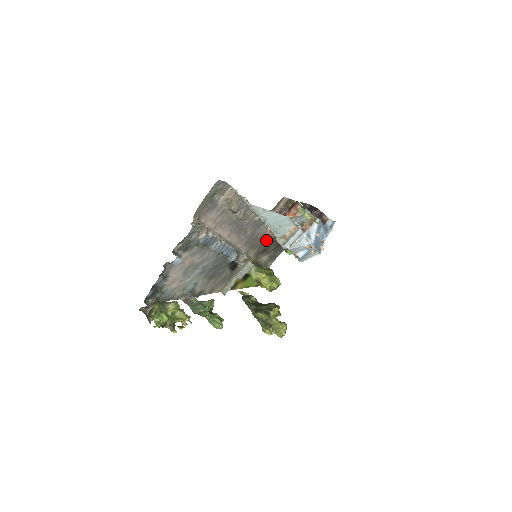
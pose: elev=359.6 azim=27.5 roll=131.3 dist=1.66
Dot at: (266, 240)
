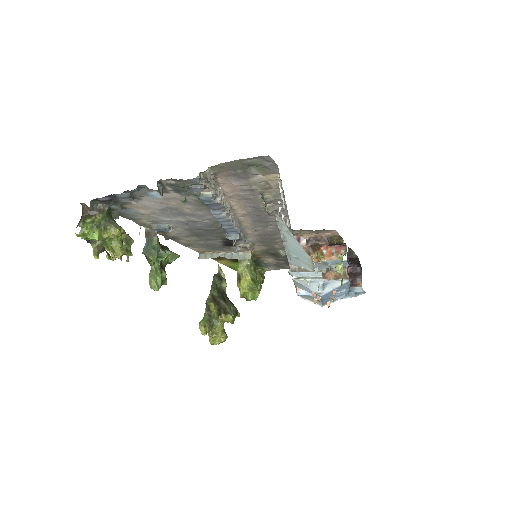
Dot at: (284, 248)
